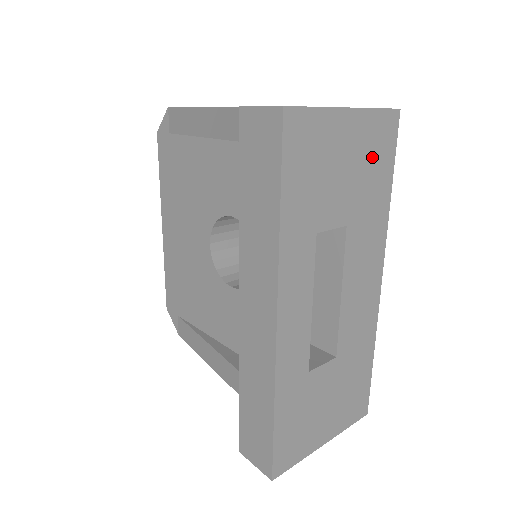
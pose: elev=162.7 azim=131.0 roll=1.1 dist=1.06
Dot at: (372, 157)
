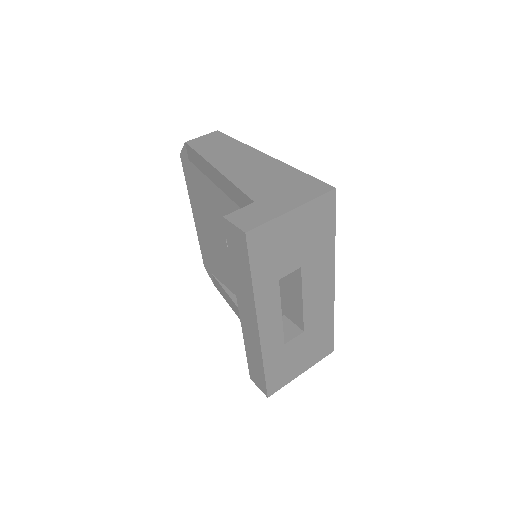
Dot at: (316, 224)
